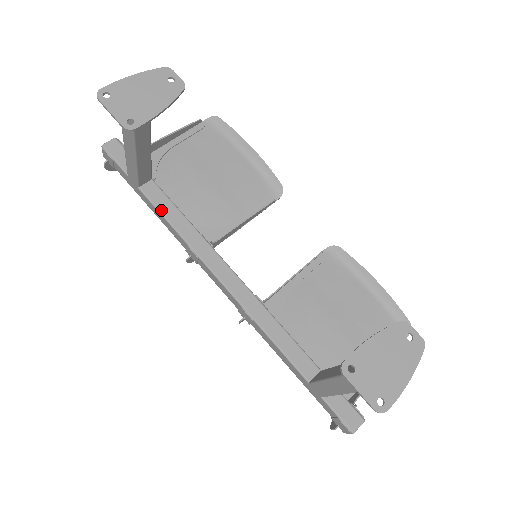
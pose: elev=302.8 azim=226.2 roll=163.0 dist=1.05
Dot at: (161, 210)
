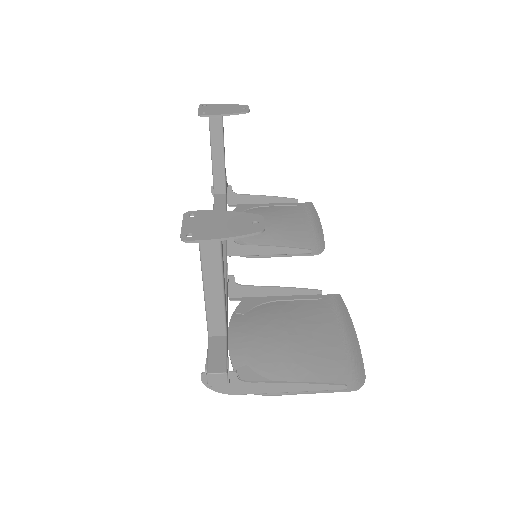
Dot at: (215, 206)
